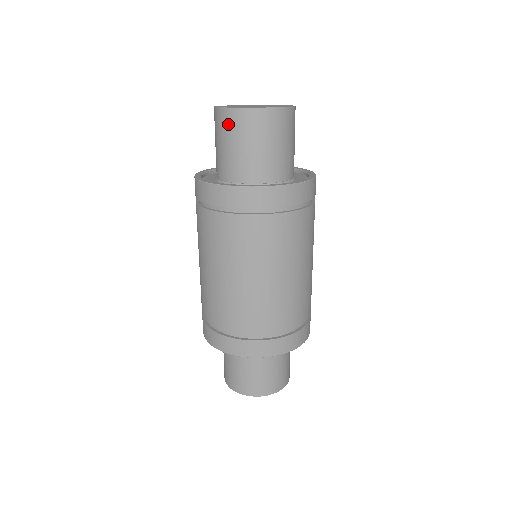
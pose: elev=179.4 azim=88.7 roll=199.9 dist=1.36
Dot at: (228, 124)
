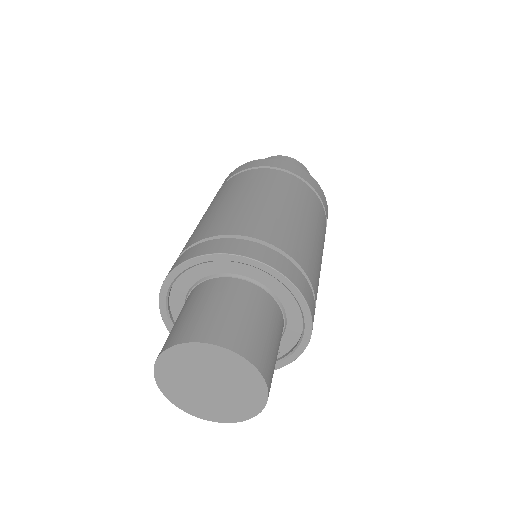
Dot at: occluded
